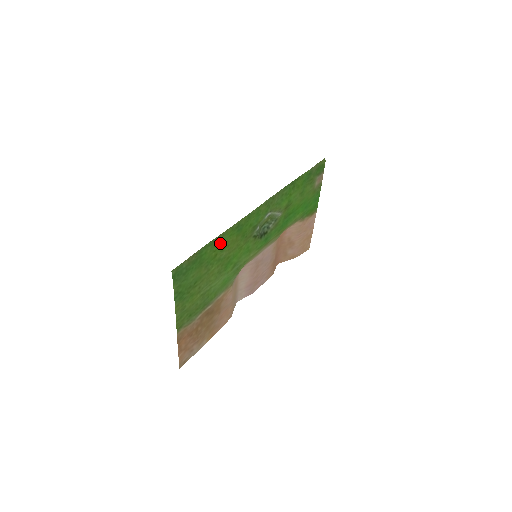
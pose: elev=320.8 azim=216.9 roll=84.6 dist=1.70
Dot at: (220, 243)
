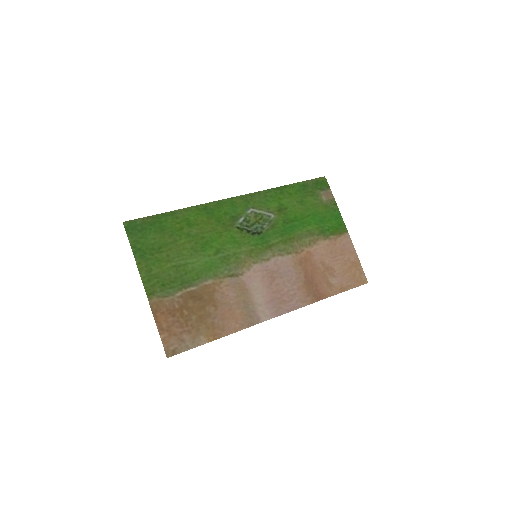
Dot at: (184, 218)
